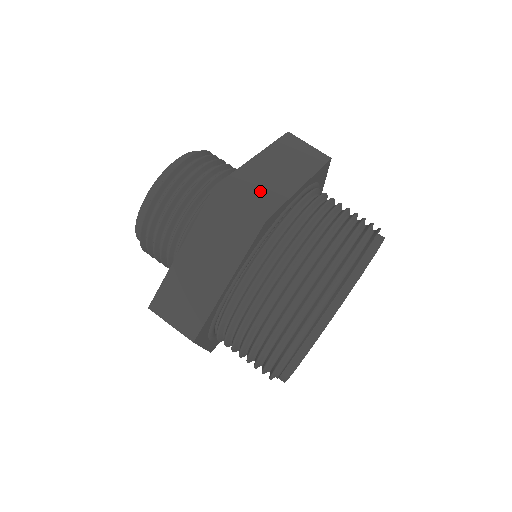
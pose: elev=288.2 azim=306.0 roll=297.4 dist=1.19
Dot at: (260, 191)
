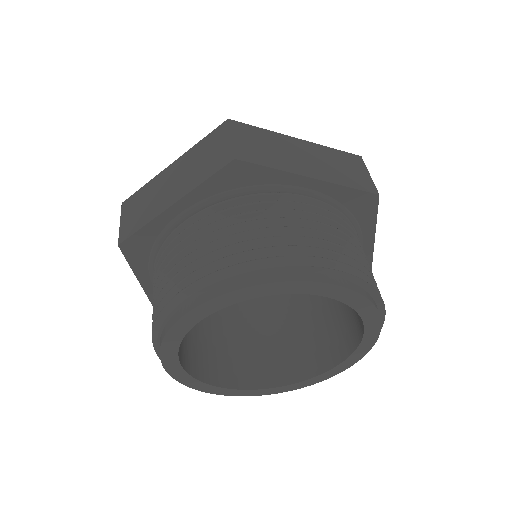
Dot at: (263, 148)
